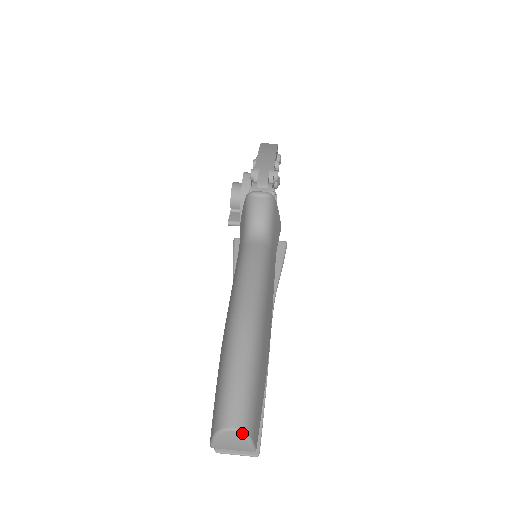
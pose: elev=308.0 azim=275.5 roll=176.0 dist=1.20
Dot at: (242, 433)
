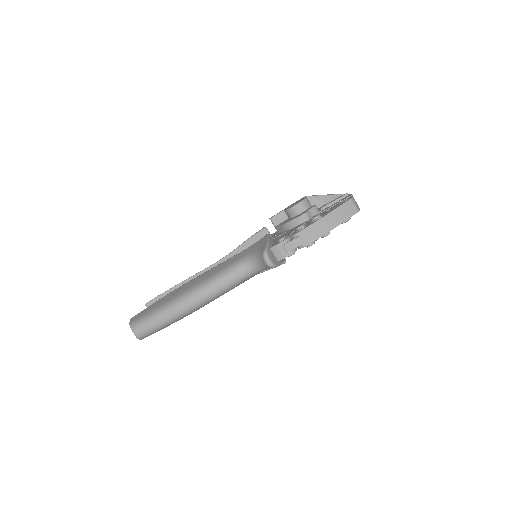
Dot at: (137, 338)
